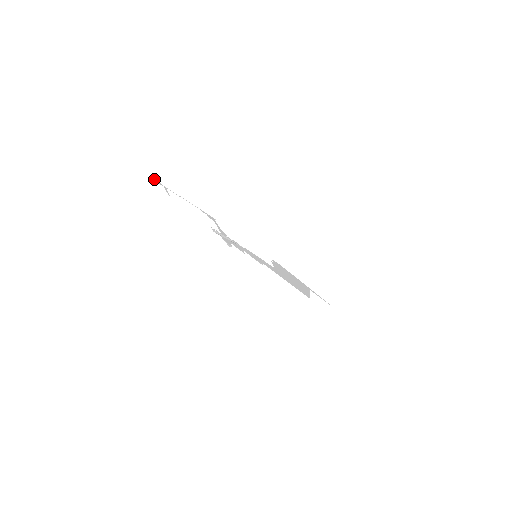
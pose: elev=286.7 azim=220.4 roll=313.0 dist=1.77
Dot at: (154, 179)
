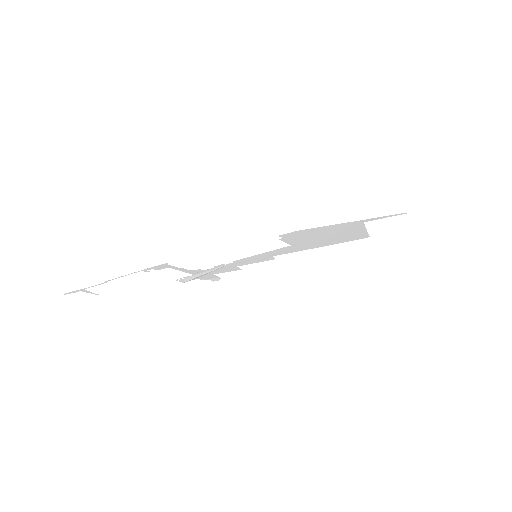
Dot at: occluded
